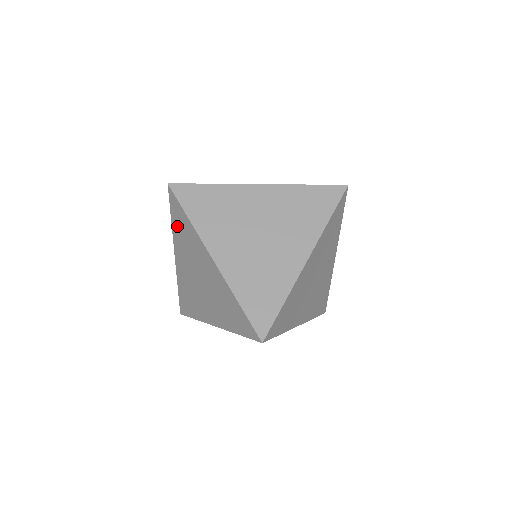
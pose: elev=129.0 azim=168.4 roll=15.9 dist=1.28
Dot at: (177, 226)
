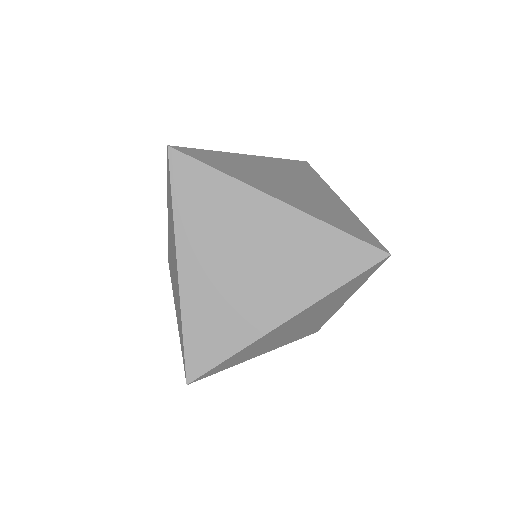
Dot at: (169, 194)
